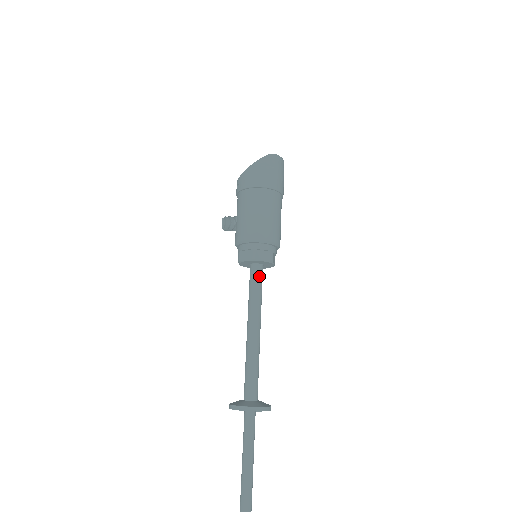
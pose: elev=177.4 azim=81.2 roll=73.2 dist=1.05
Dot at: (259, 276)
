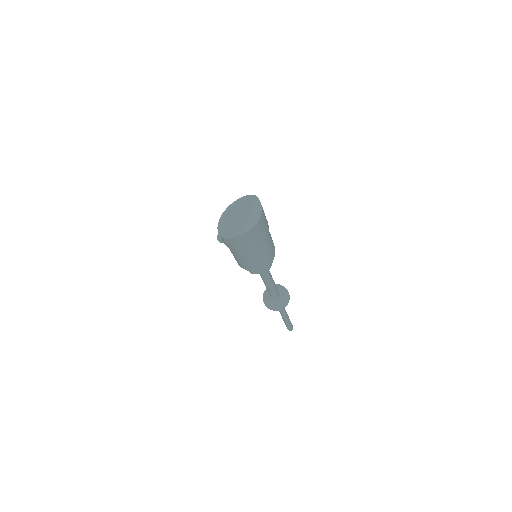
Dot at: occluded
